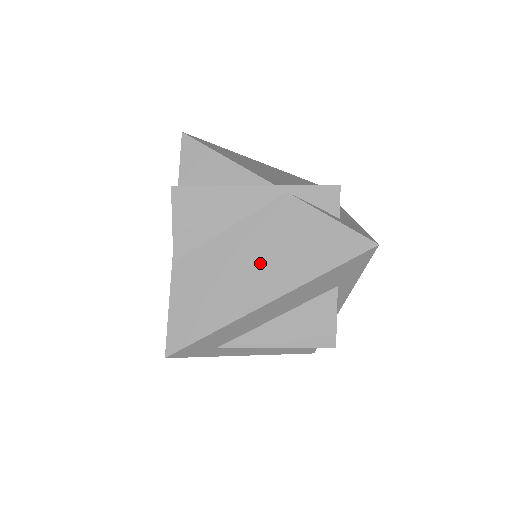
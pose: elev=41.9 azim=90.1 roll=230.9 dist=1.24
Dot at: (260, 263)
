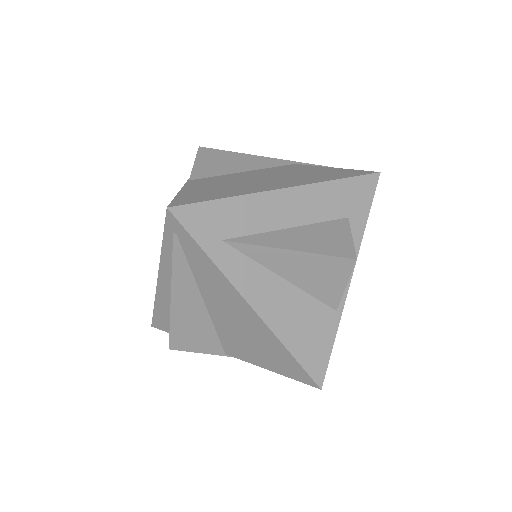
Dot at: (275, 178)
